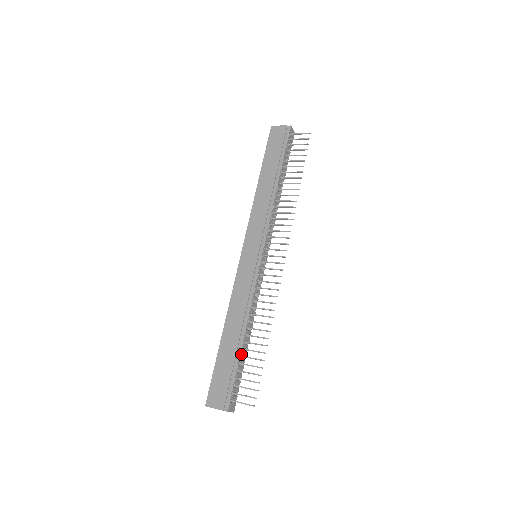
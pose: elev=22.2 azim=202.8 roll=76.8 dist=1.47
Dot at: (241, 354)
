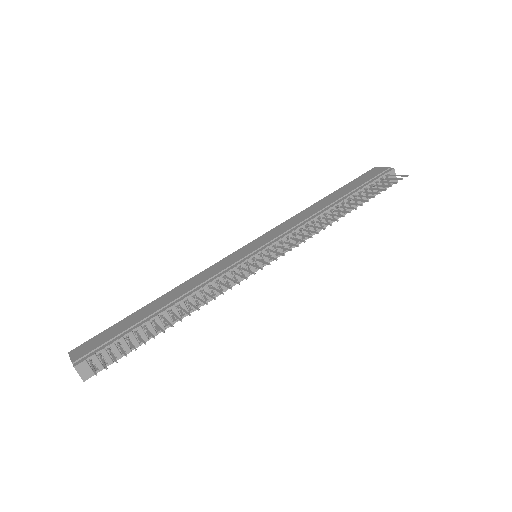
Dot at: (147, 325)
